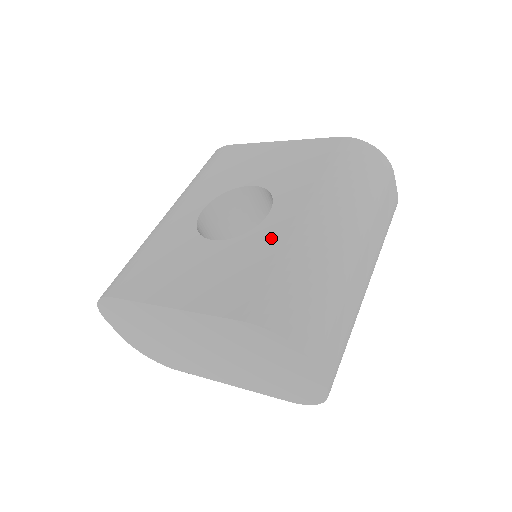
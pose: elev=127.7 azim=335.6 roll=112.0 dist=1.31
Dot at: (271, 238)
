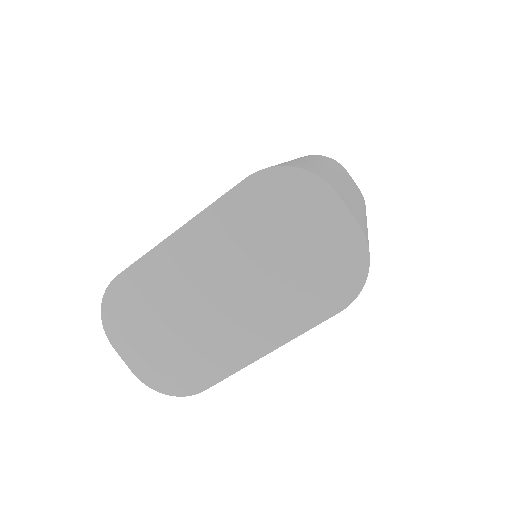
Dot at: occluded
